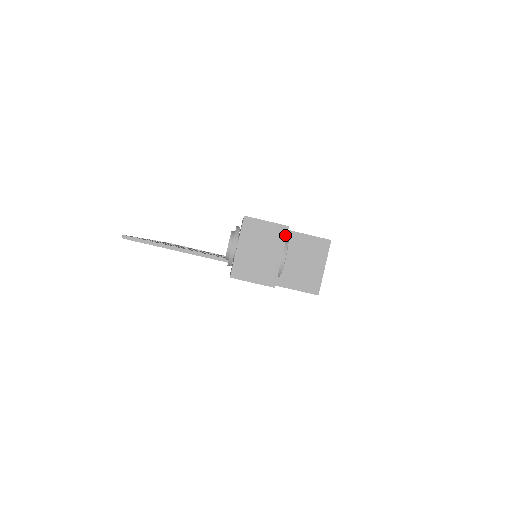
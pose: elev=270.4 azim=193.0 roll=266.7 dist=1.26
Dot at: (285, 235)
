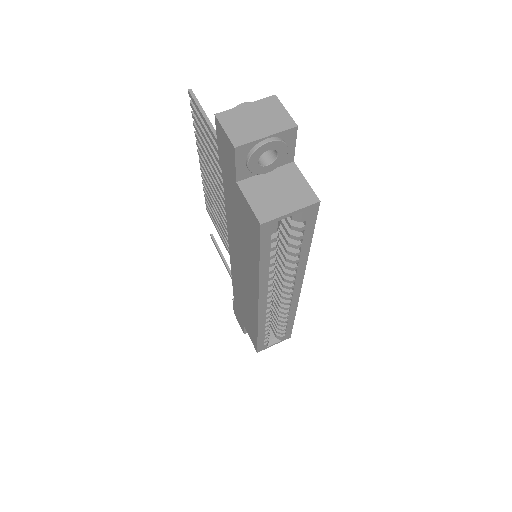
Dot at: (288, 128)
